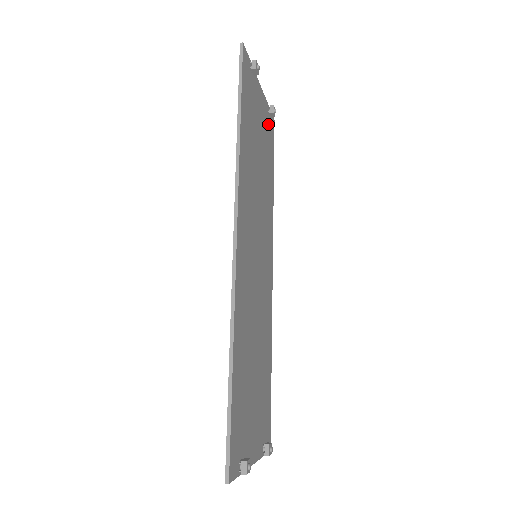
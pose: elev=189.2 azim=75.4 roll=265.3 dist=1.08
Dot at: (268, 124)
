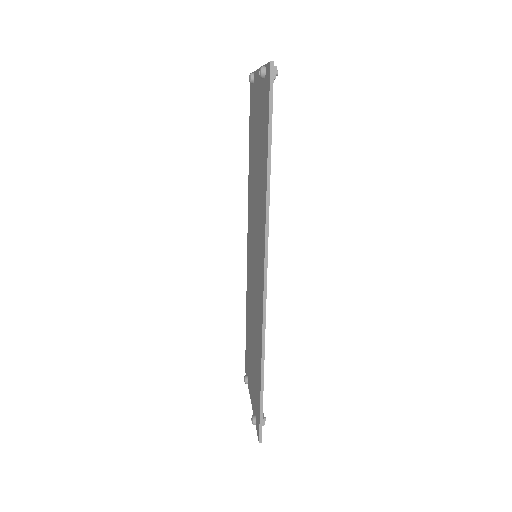
Dot at: occluded
